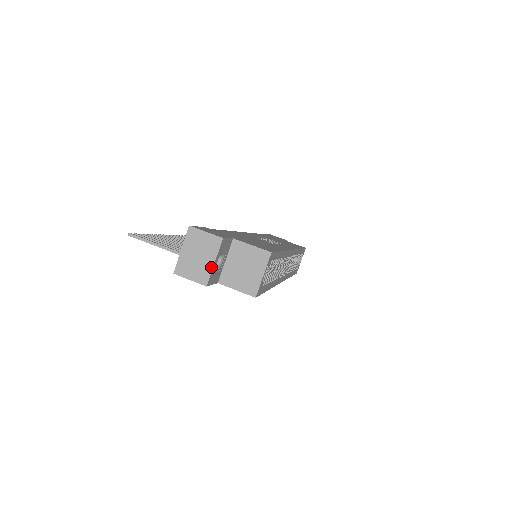
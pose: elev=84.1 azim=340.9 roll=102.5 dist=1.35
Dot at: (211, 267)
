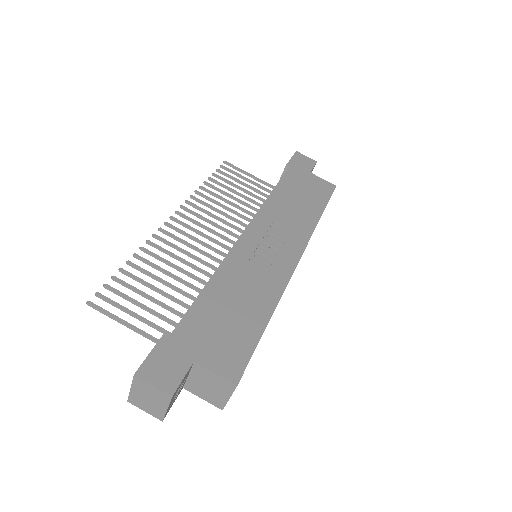
Dot at: (164, 411)
